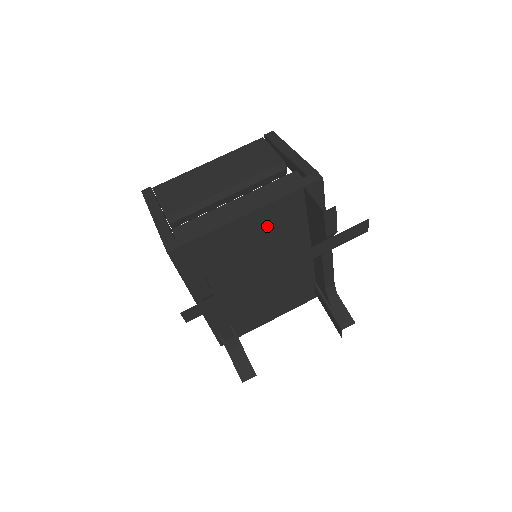
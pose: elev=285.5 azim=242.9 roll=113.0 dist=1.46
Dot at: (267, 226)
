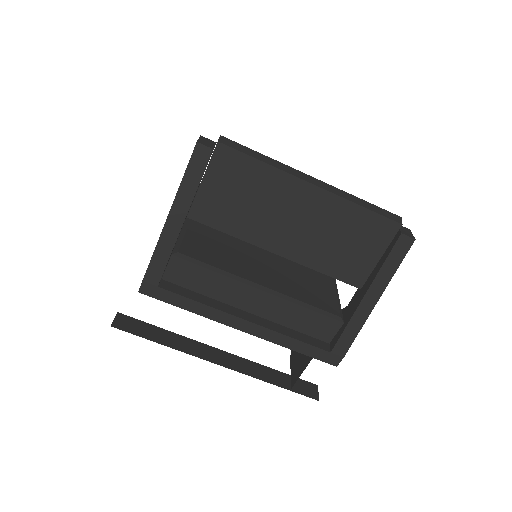
Dot at: occluded
